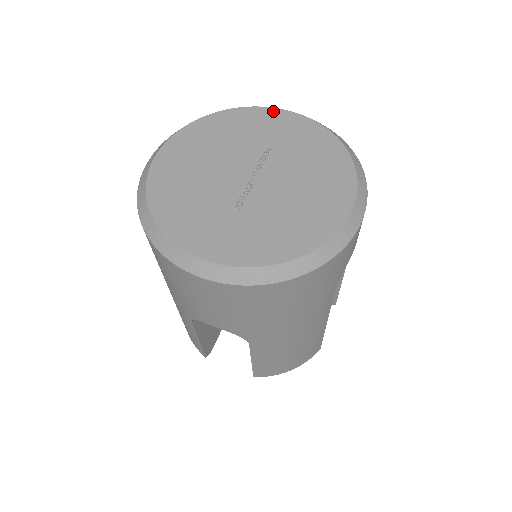
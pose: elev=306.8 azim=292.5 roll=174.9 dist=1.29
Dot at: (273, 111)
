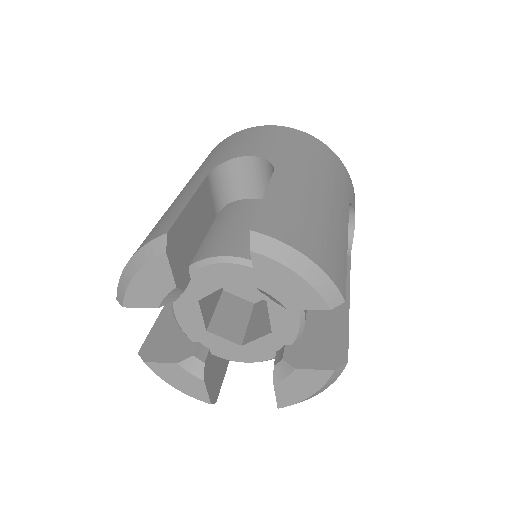
Dot at: occluded
